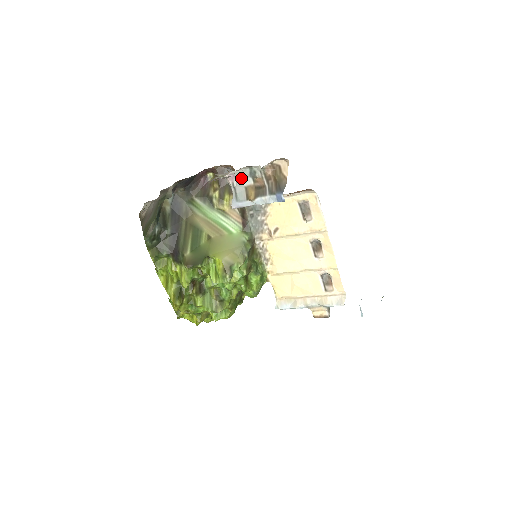
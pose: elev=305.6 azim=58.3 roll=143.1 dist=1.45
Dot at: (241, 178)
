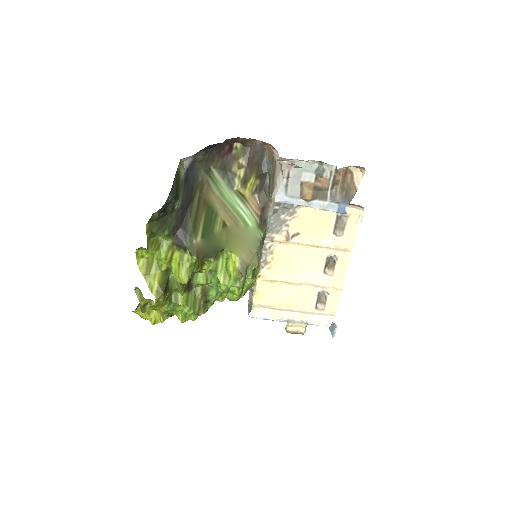
Dot at: (302, 170)
